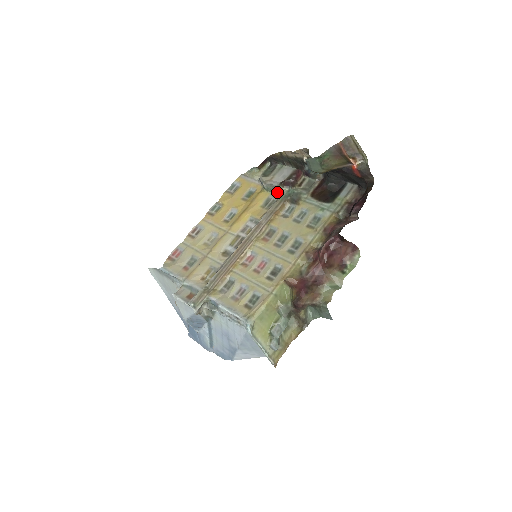
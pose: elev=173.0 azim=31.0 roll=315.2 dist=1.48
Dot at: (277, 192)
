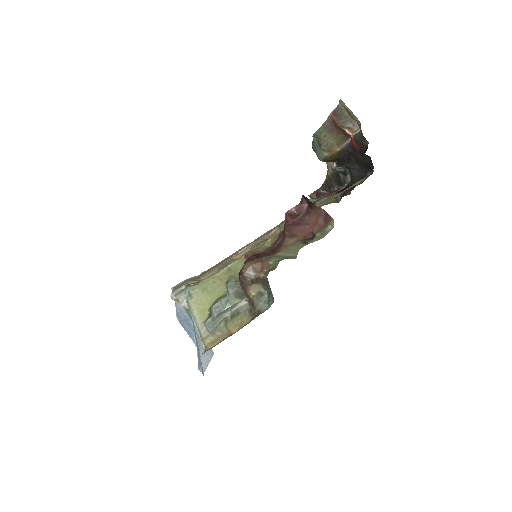
Dot at: occluded
